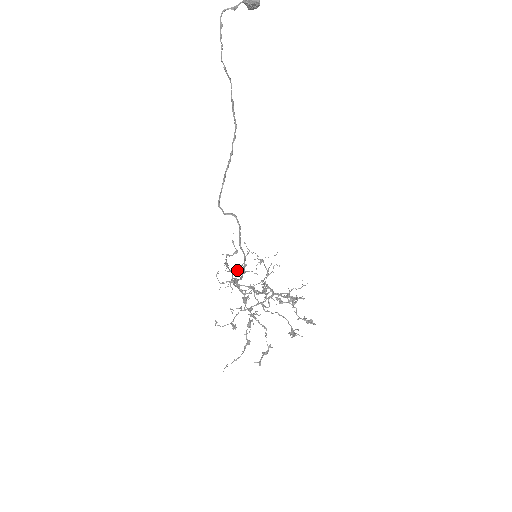
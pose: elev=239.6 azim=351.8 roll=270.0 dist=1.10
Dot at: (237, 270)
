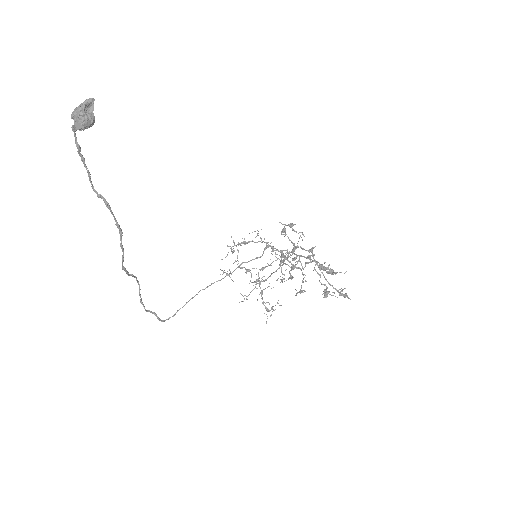
Dot at: (286, 225)
